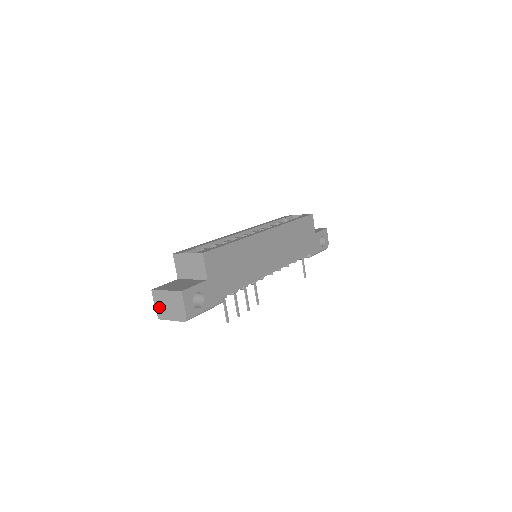
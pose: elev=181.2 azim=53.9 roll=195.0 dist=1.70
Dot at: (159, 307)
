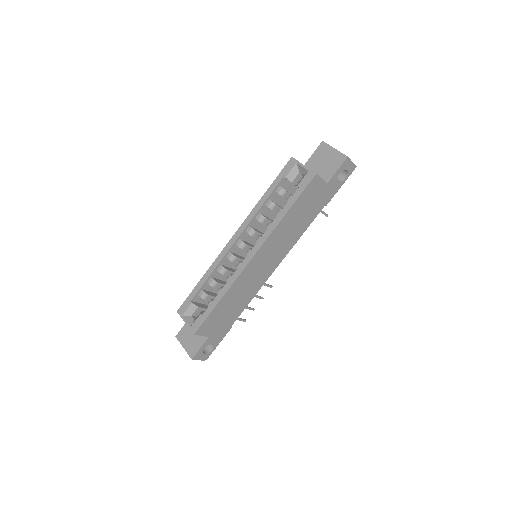
Dot at: occluded
